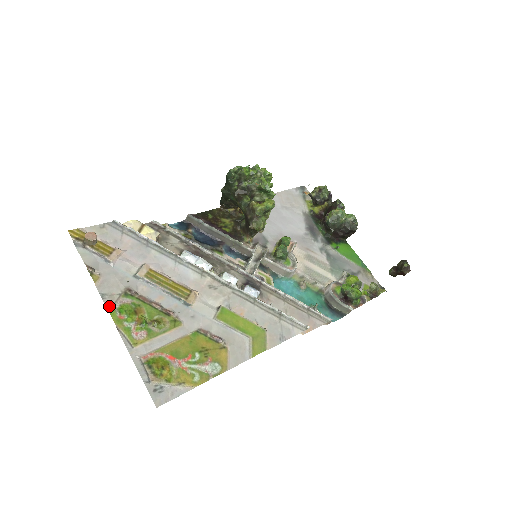
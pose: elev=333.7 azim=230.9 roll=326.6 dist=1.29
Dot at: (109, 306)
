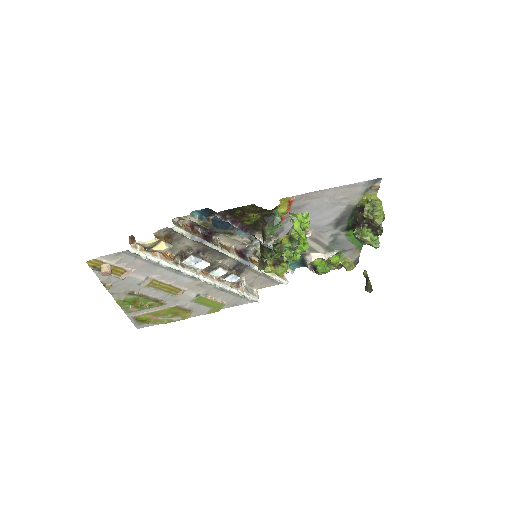
Dot at: (116, 298)
